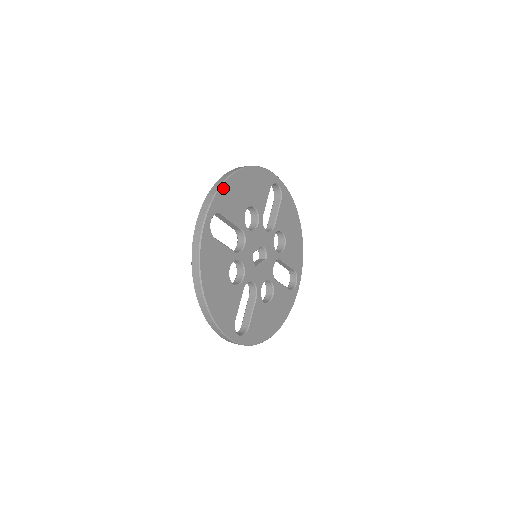
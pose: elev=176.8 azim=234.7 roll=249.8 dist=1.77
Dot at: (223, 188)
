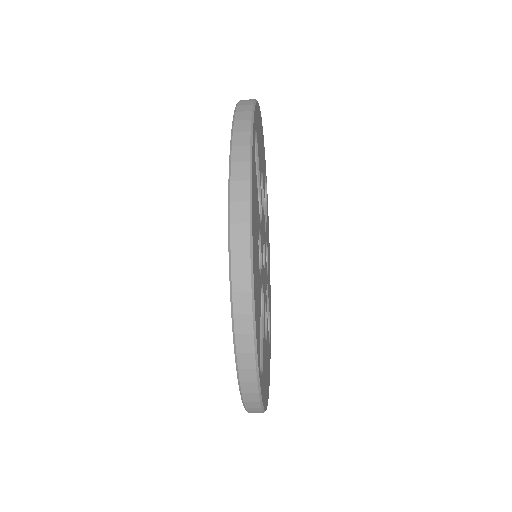
Dot at: (257, 107)
